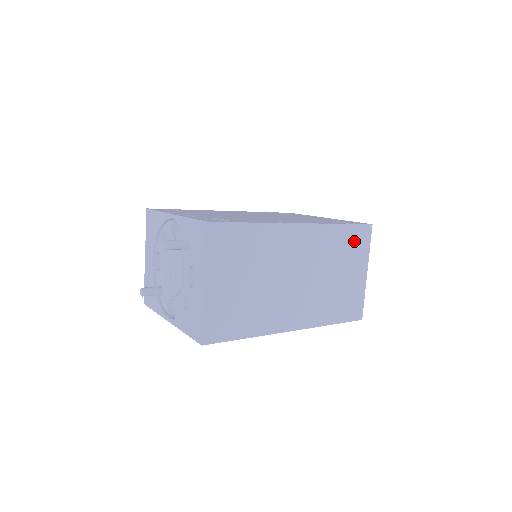
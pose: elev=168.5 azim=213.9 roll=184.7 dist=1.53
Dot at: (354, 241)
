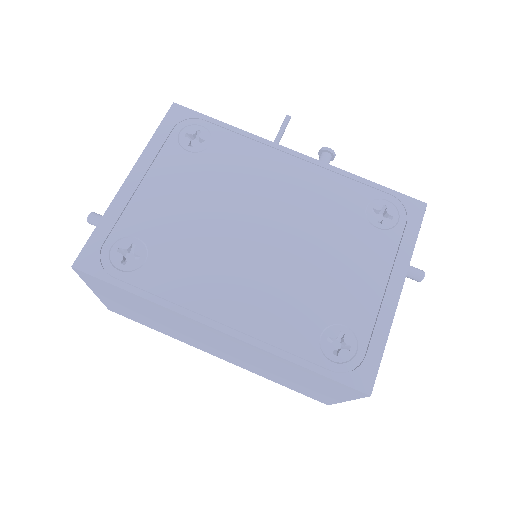
Dot at: (324, 381)
